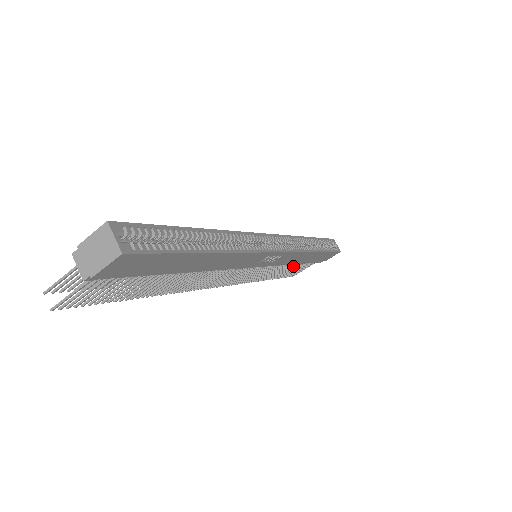
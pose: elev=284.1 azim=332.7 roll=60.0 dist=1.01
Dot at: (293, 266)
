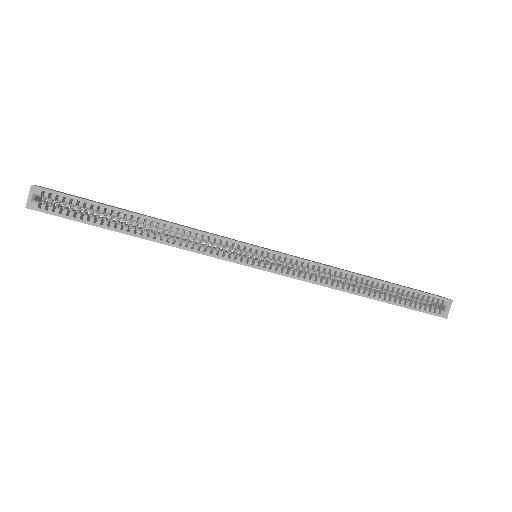
Dot at: occluded
